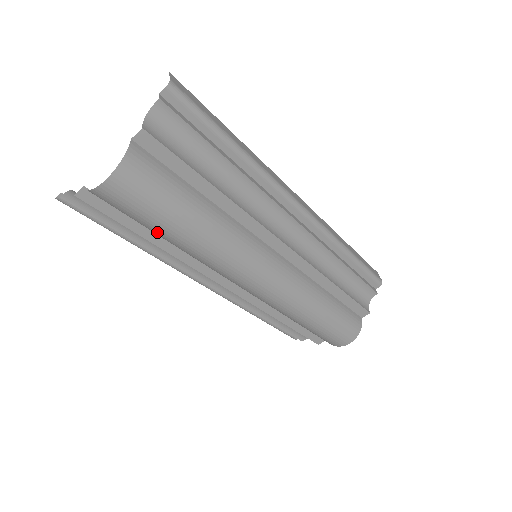
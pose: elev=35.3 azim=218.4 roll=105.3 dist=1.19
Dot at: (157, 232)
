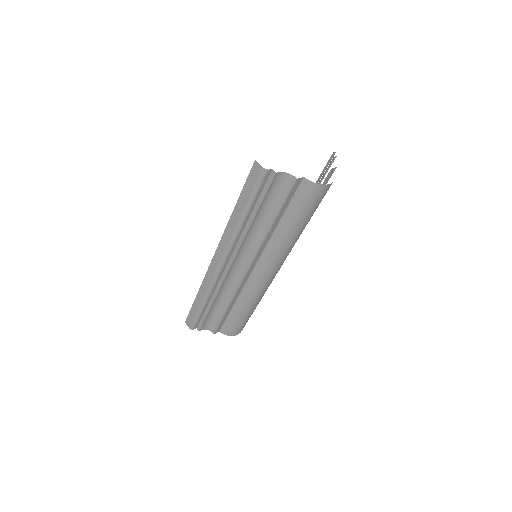
Dot at: (295, 220)
